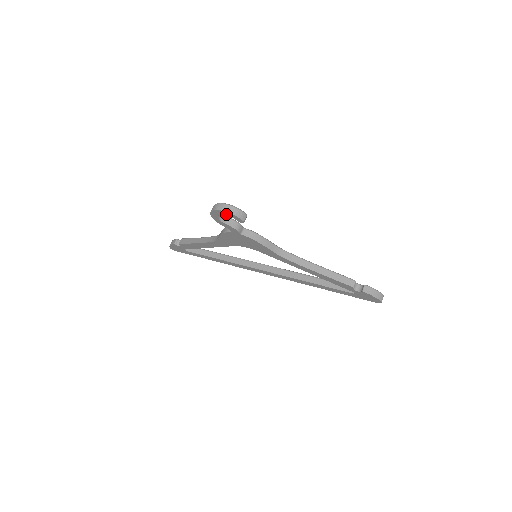
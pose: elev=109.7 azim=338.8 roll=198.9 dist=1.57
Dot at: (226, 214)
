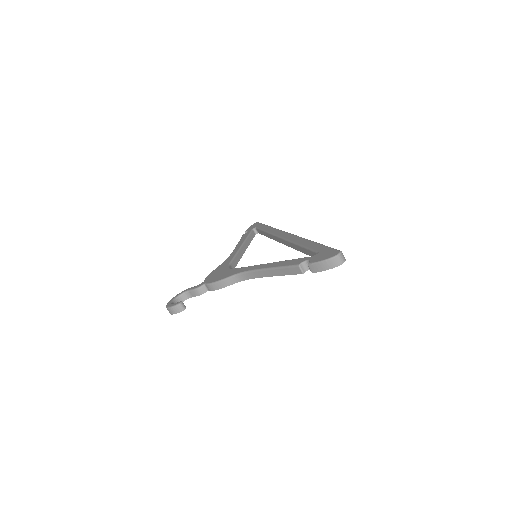
Dot at: occluded
